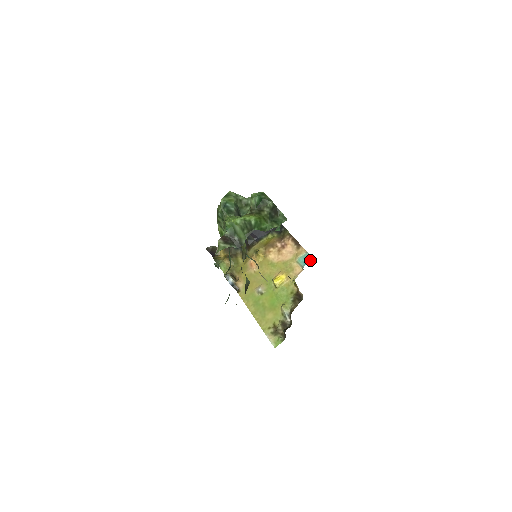
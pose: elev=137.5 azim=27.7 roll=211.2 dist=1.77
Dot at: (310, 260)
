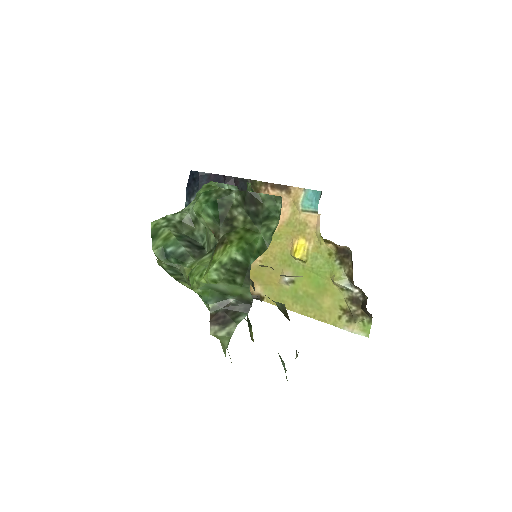
Dot at: (318, 196)
